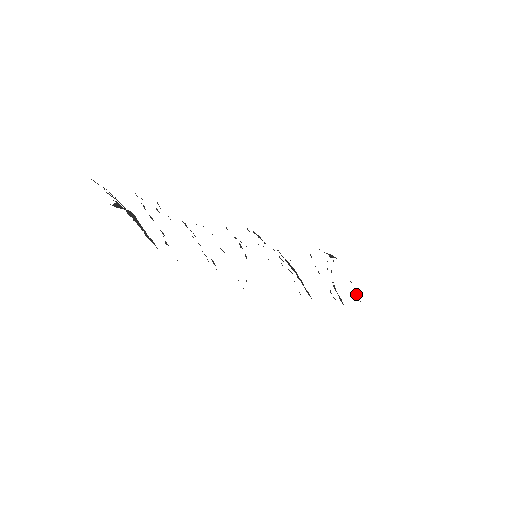
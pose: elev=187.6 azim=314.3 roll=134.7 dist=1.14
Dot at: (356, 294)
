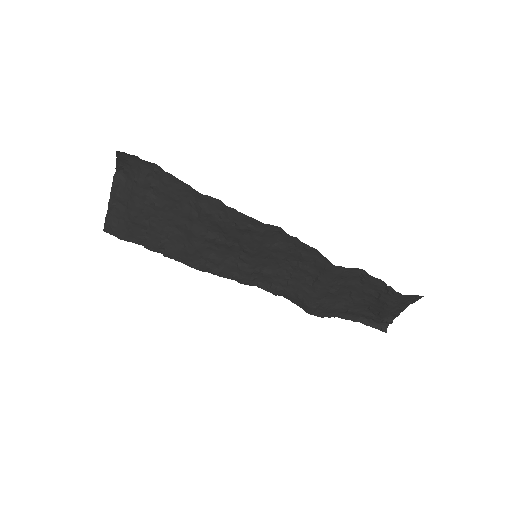
Dot at: (413, 301)
